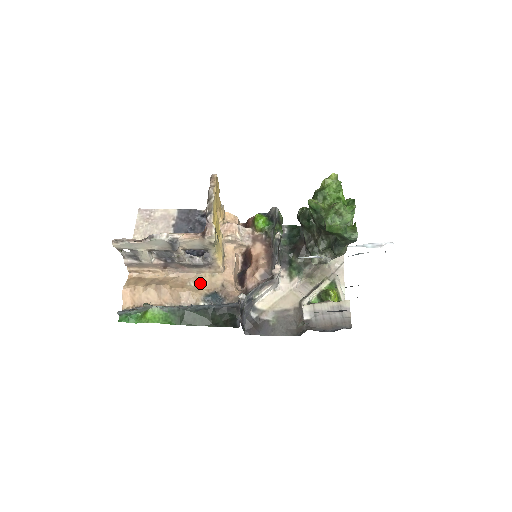
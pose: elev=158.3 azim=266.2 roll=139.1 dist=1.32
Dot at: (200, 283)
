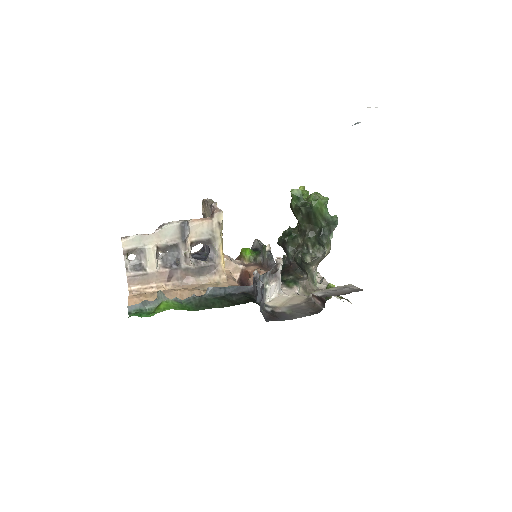
Dot at: occluded
